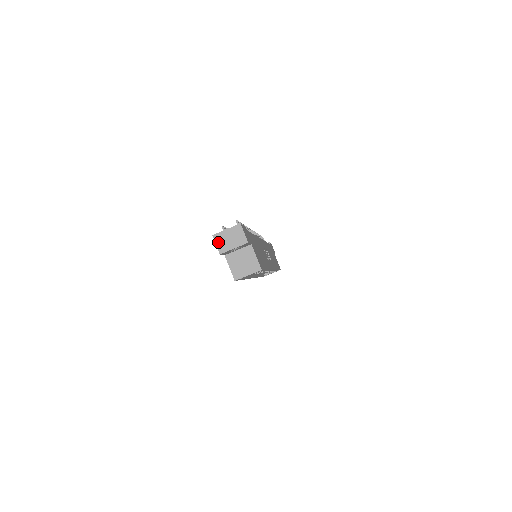
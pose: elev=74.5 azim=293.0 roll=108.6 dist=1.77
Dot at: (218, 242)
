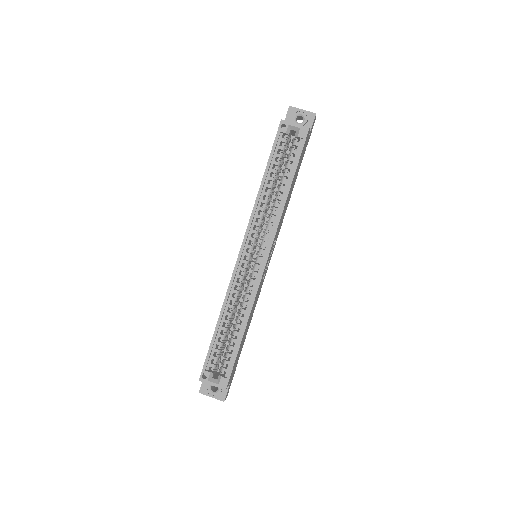
Dot at: occluded
